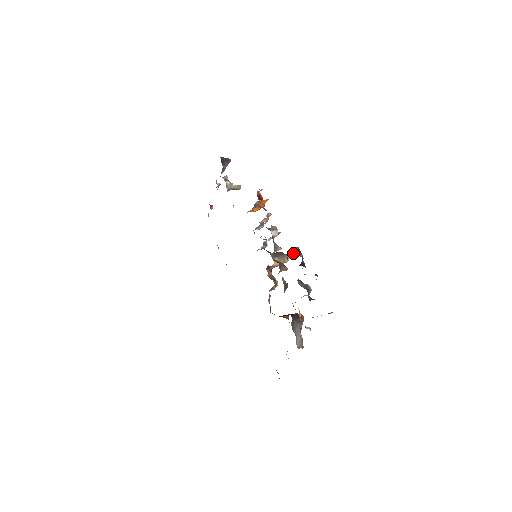
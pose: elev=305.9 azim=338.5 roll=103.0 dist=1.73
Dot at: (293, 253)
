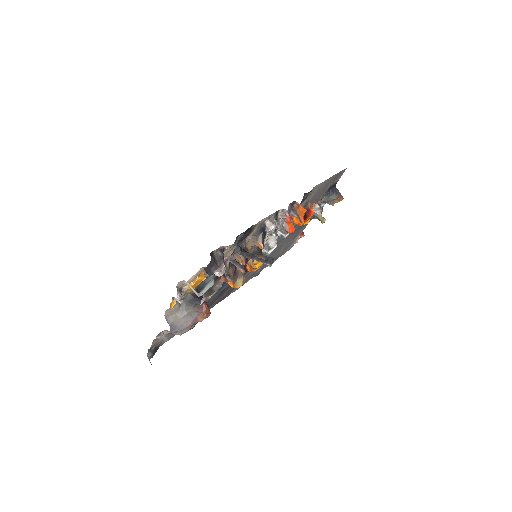
Dot at: (265, 257)
